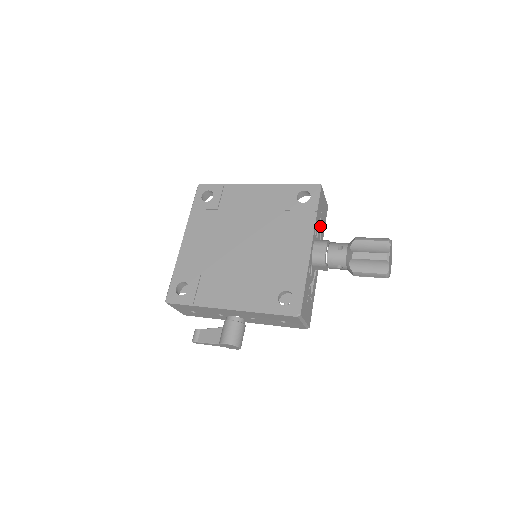
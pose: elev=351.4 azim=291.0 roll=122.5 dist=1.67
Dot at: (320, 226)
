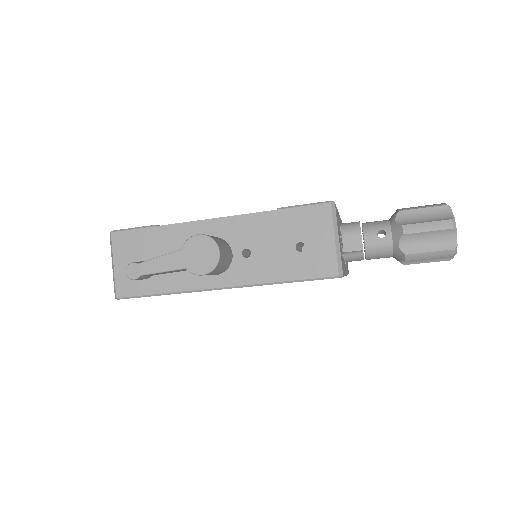
Dot at: occluded
